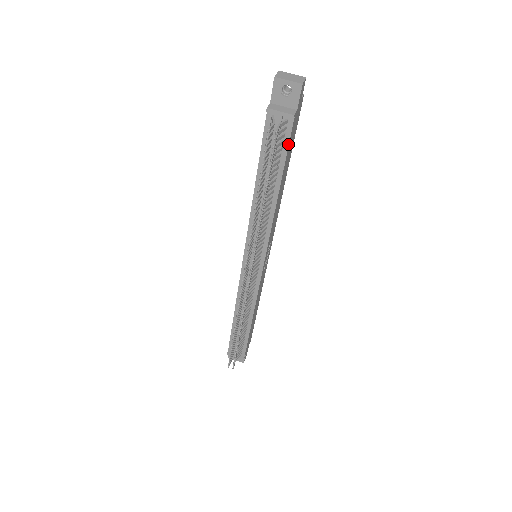
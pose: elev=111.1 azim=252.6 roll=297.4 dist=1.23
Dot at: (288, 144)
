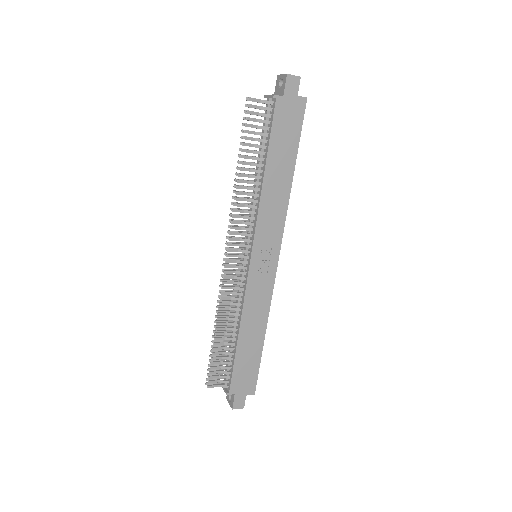
Dot at: (272, 124)
